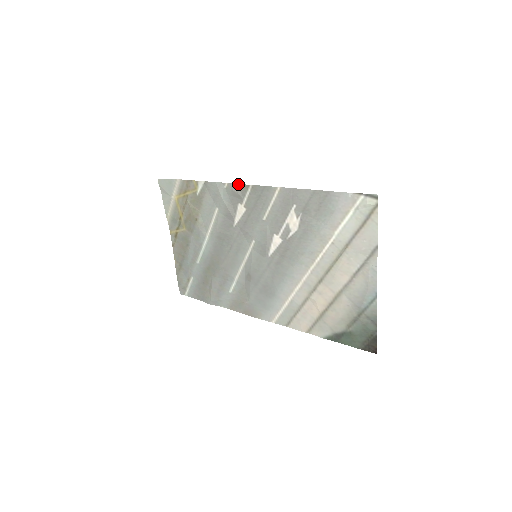
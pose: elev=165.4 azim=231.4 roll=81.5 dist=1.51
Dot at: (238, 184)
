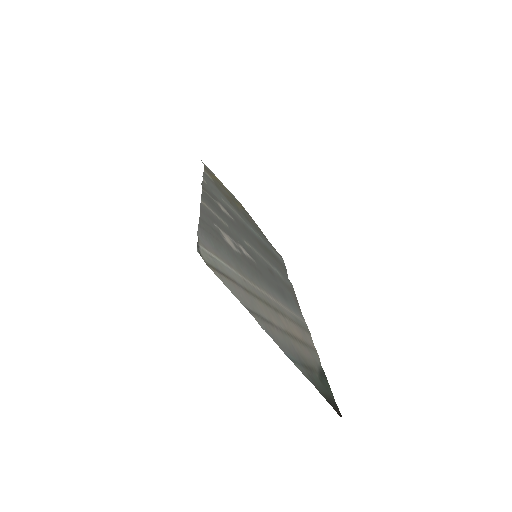
Dot at: occluded
